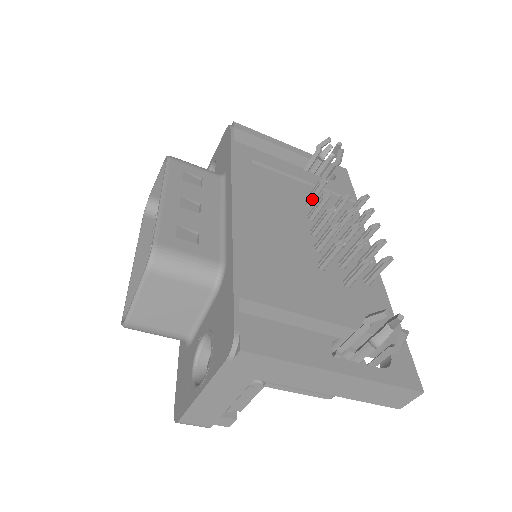
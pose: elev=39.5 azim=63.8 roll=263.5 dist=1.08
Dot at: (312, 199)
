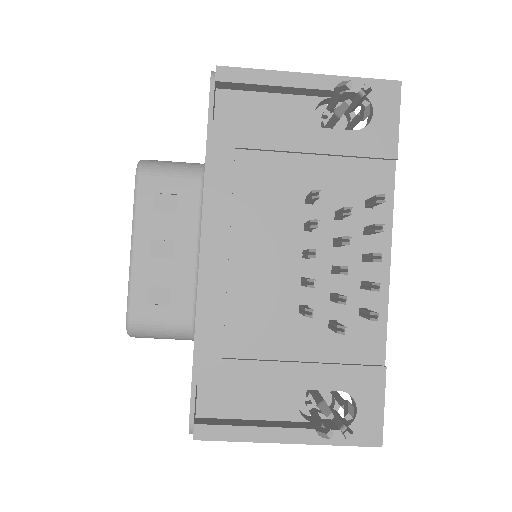
Dot at: (310, 202)
